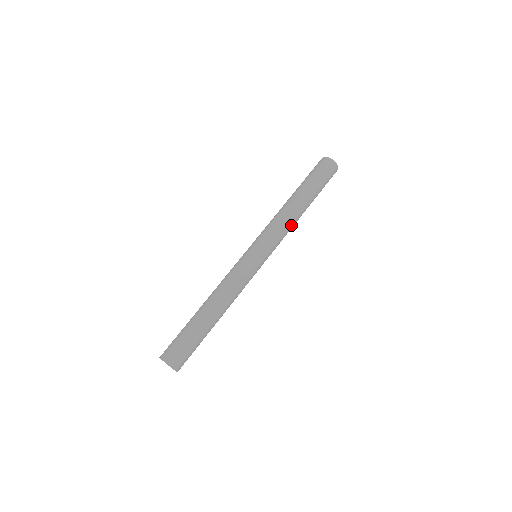
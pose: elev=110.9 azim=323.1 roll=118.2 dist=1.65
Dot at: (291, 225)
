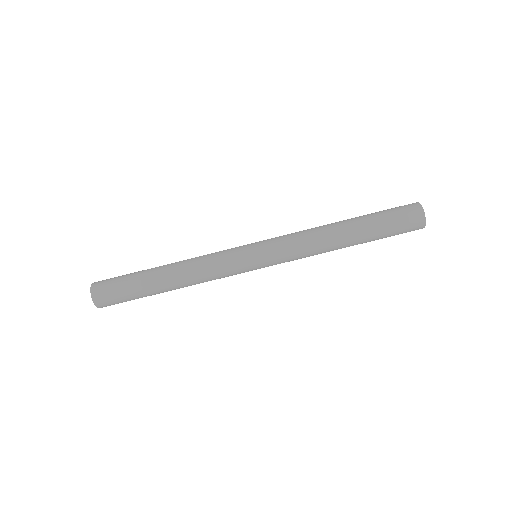
Dot at: occluded
